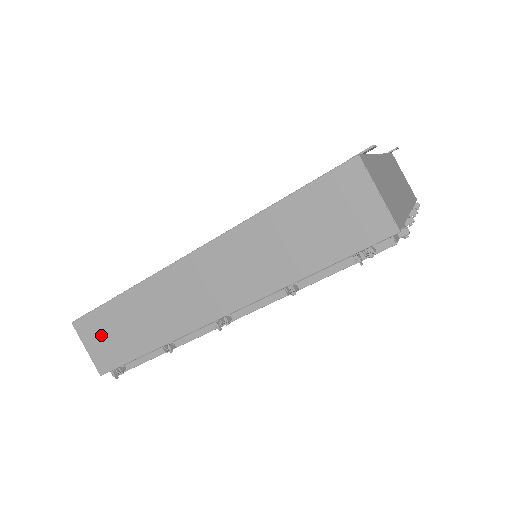
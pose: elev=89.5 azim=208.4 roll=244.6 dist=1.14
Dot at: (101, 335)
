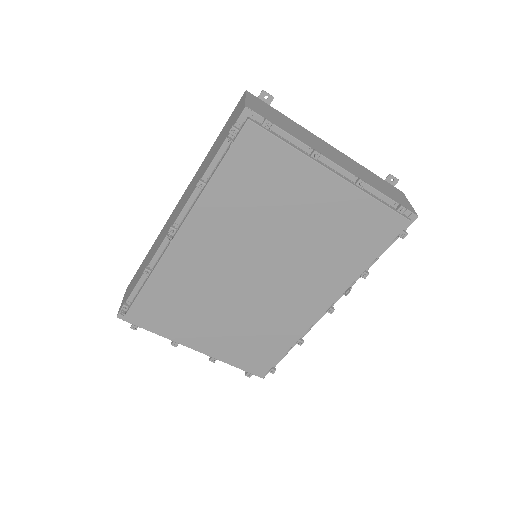
Dot at: occluded
